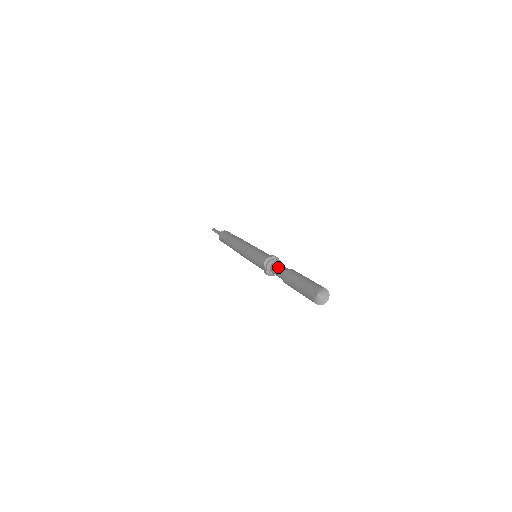
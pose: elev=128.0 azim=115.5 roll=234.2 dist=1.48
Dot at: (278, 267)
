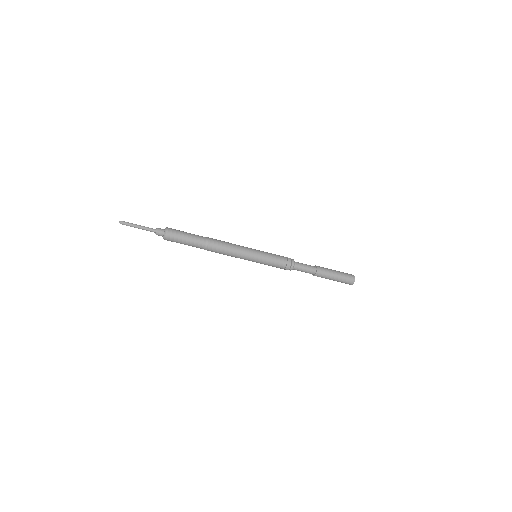
Dot at: (304, 269)
